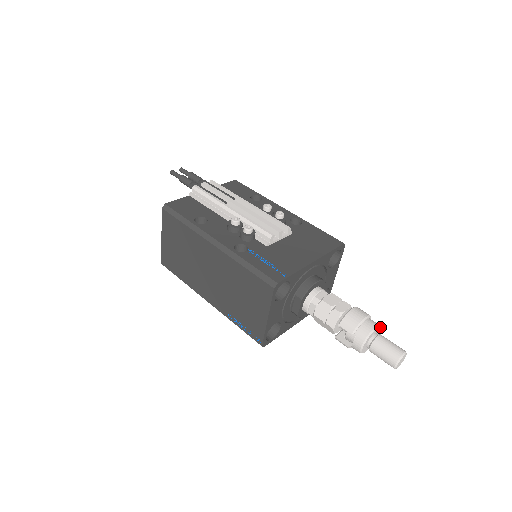
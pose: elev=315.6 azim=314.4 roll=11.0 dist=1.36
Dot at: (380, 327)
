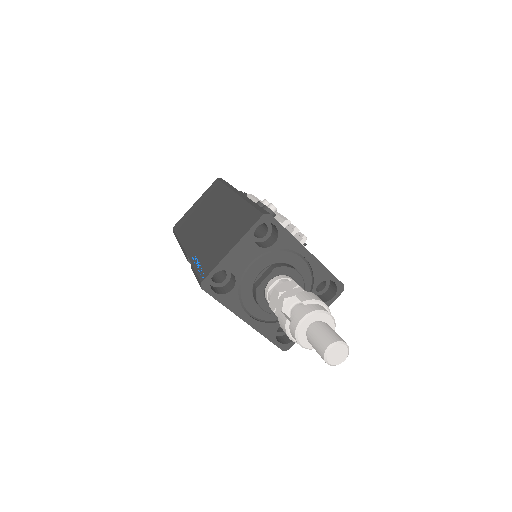
Dot at: (334, 330)
